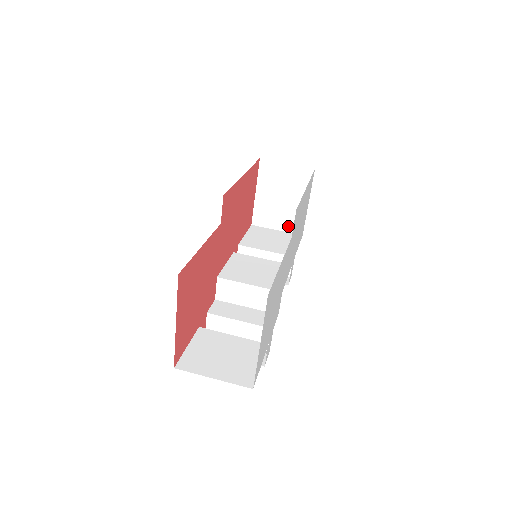
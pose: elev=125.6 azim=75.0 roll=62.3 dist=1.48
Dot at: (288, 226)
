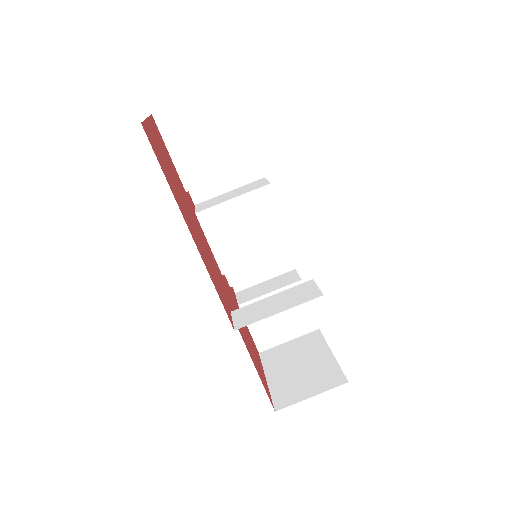
Dot at: occluded
